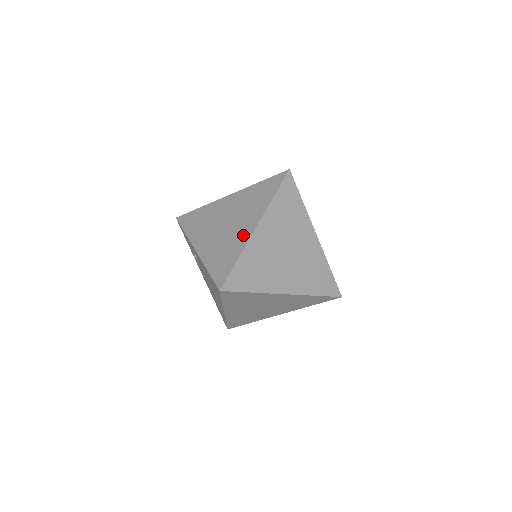
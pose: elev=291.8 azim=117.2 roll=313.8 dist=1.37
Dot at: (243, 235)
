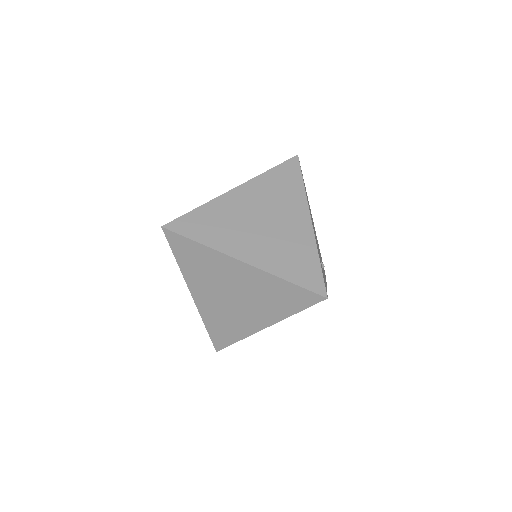
Dot at: occluded
